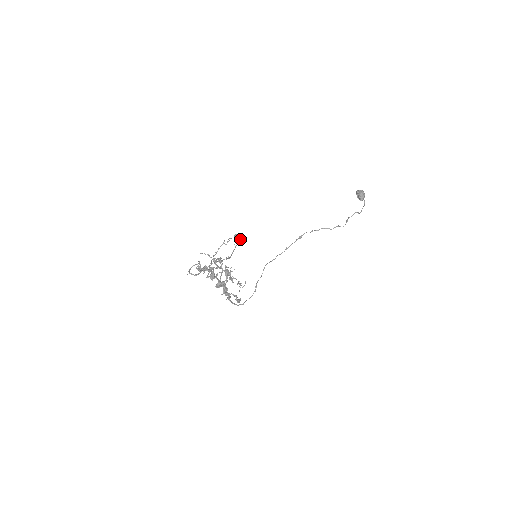
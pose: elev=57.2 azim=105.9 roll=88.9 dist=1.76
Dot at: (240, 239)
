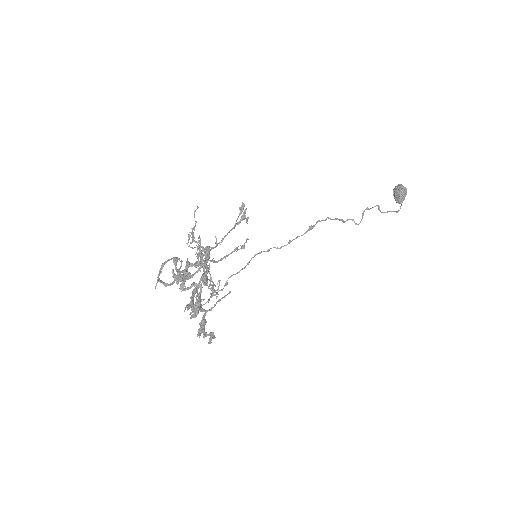
Dot at: (247, 219)
